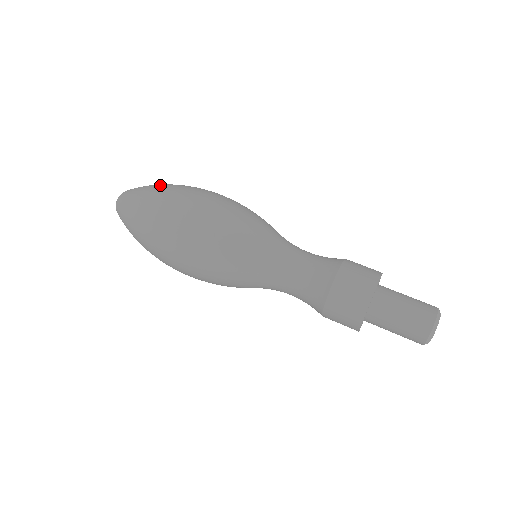
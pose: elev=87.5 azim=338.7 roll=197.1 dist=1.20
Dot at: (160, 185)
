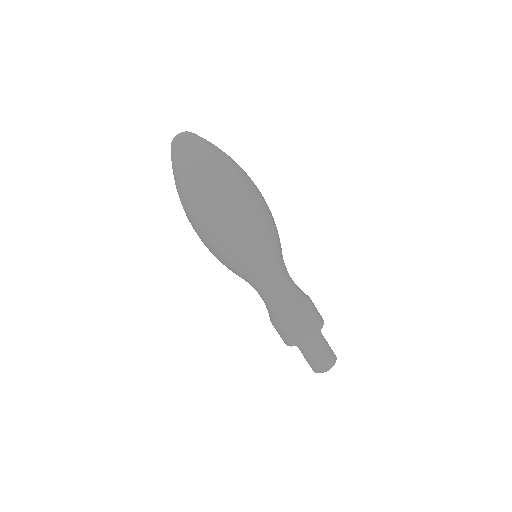
Dot at: (221, 161)
